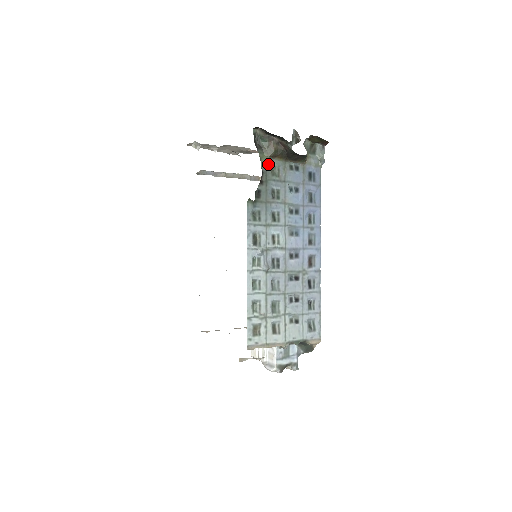
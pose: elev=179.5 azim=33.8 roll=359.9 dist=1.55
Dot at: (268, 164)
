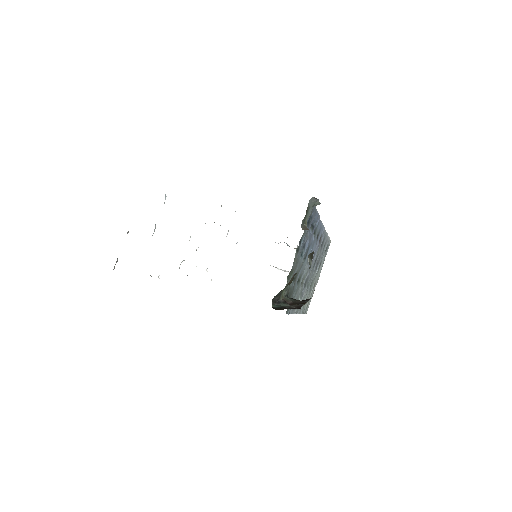
Dot at: (286, 285)
